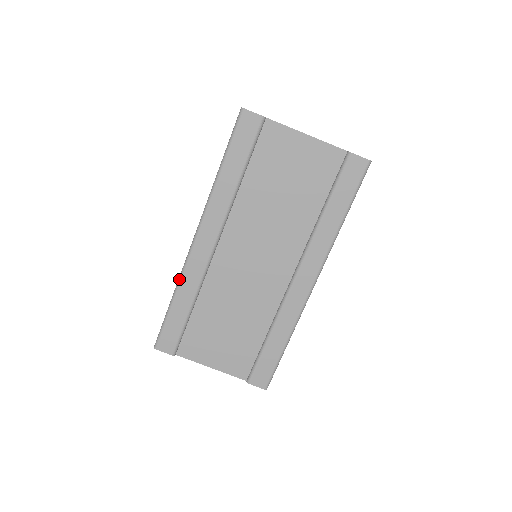
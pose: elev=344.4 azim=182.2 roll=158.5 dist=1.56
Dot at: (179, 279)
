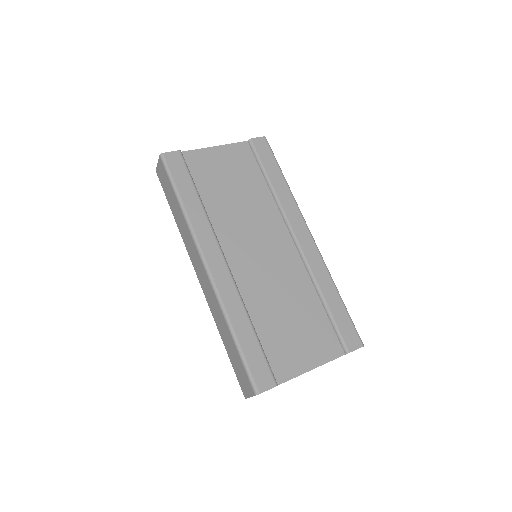
Dot at: (223, 310)
